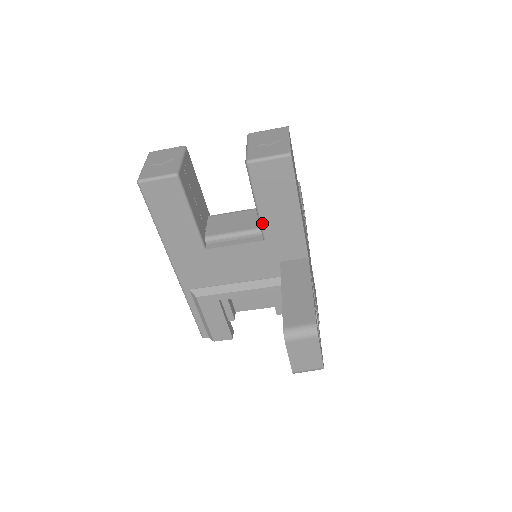
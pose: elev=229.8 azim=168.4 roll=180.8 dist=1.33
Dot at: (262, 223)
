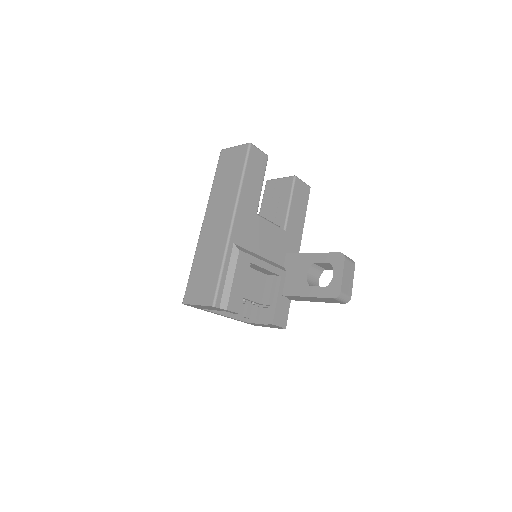
Dot at: (288, 218)
